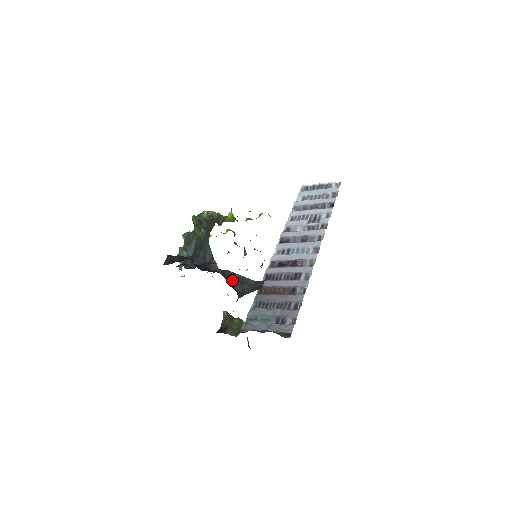
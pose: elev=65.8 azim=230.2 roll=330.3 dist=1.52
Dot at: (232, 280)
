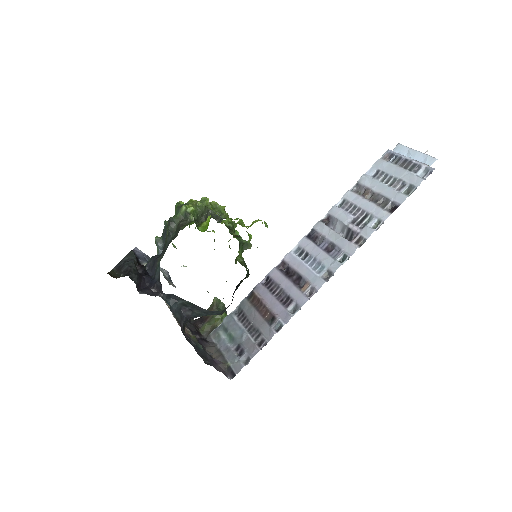
Dot at: (181, 304)
